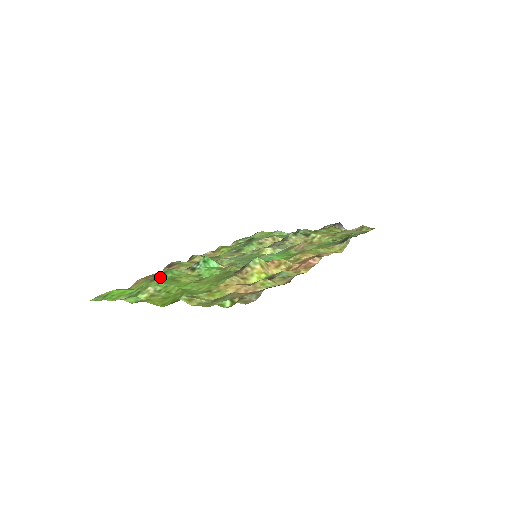
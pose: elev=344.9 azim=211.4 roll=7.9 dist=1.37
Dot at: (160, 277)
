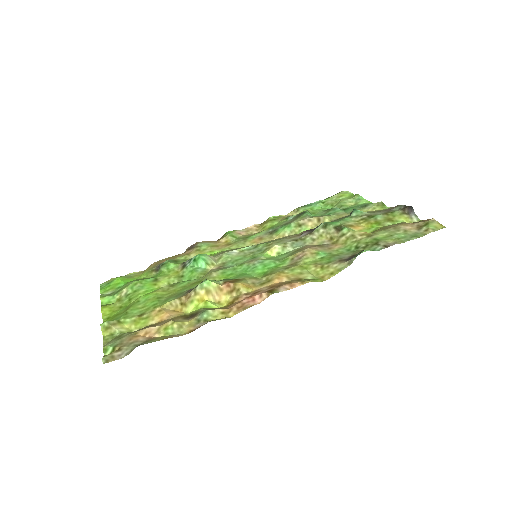
Dot at: (159, 268)
